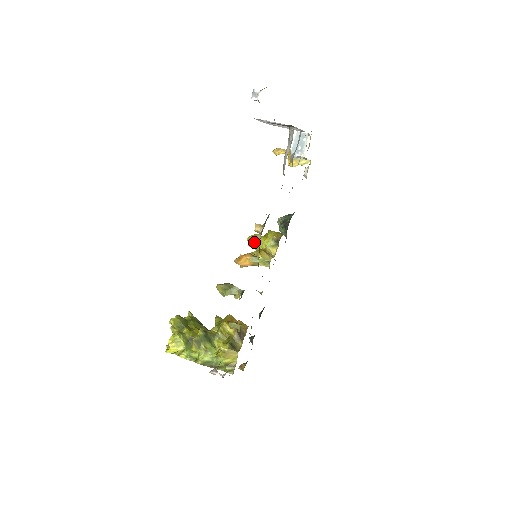
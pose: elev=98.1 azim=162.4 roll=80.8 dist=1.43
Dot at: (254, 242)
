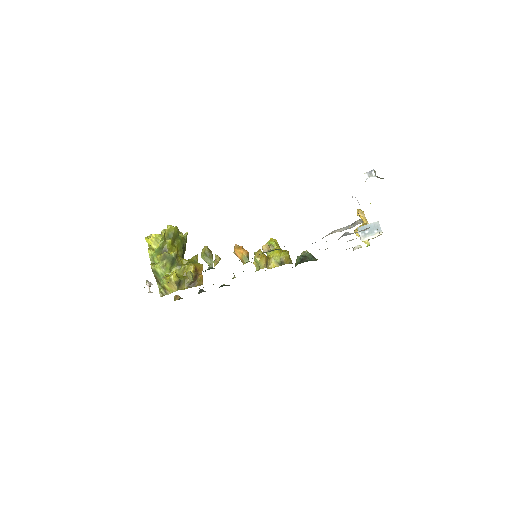
Dot at: occluded
